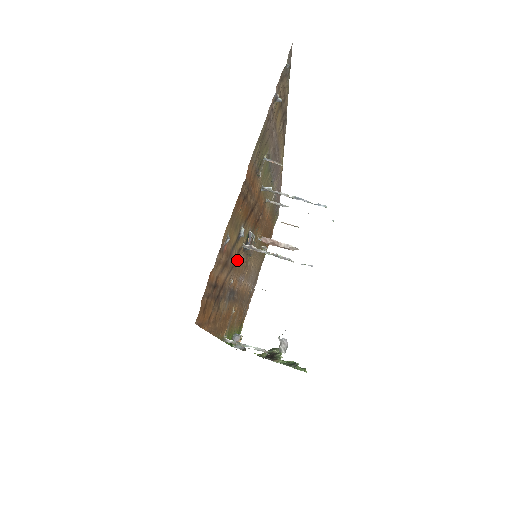
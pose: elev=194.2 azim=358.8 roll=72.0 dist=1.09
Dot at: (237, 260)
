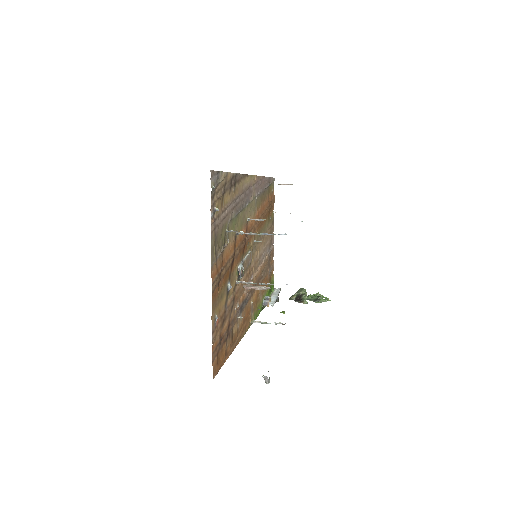
Dot at: (235, 294)
